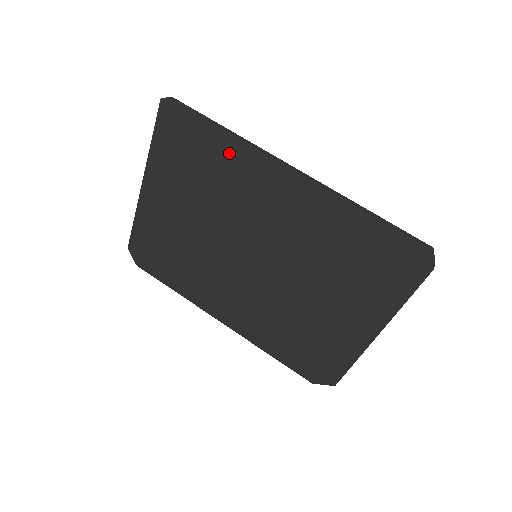
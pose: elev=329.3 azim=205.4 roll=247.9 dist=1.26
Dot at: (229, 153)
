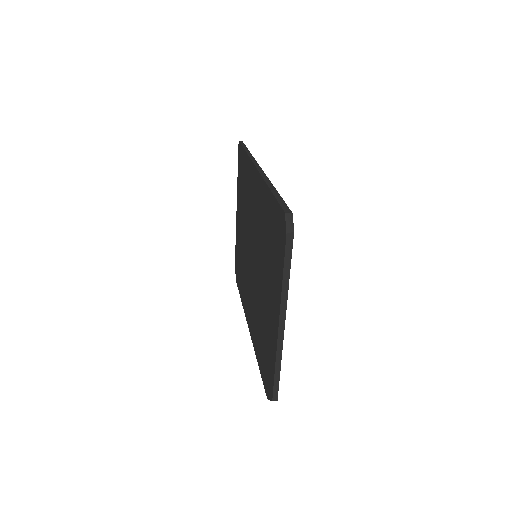
Dot at: (247, 169)
